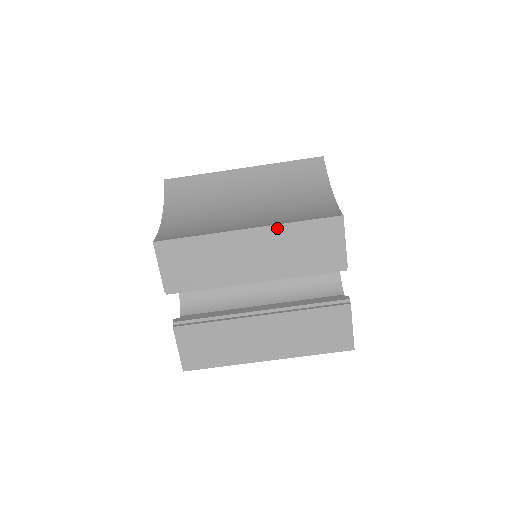
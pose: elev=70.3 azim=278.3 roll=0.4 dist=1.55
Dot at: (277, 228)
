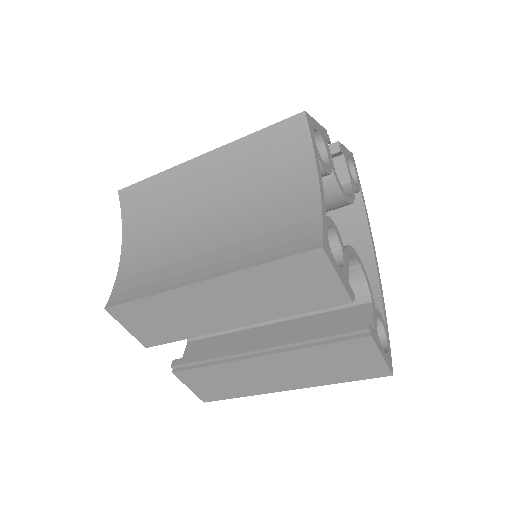
Dot at: (237, 275)
